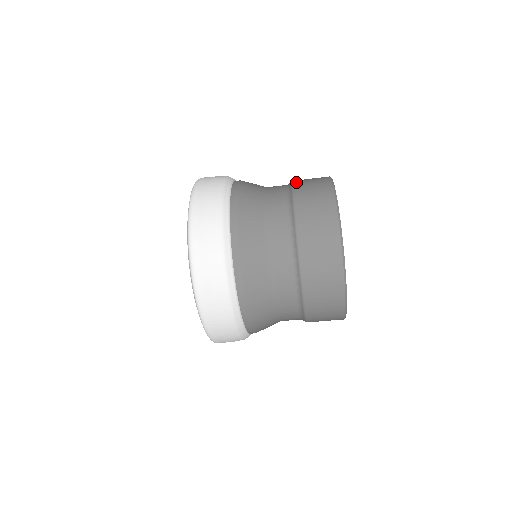
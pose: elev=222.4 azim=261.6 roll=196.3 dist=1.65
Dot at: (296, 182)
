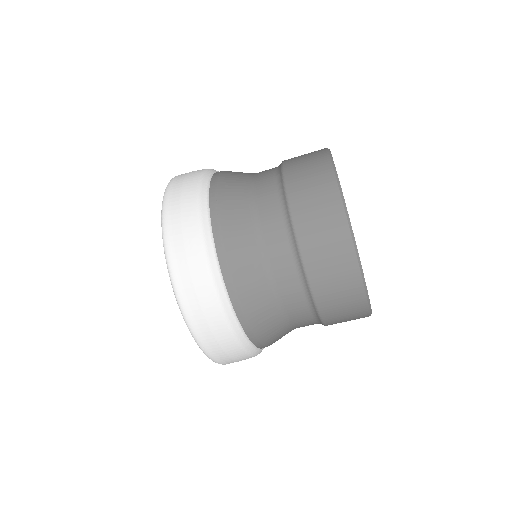
Dot at: (287, 163)
